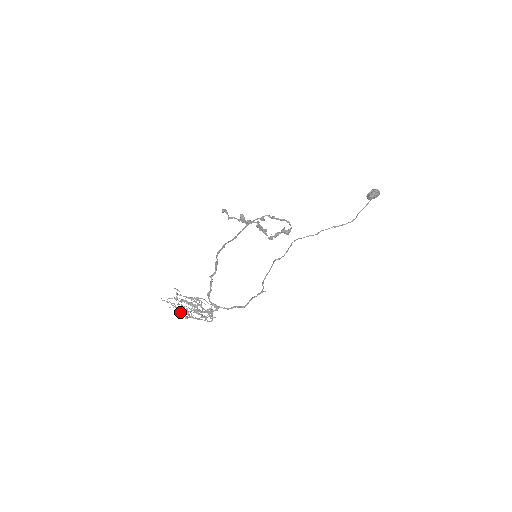
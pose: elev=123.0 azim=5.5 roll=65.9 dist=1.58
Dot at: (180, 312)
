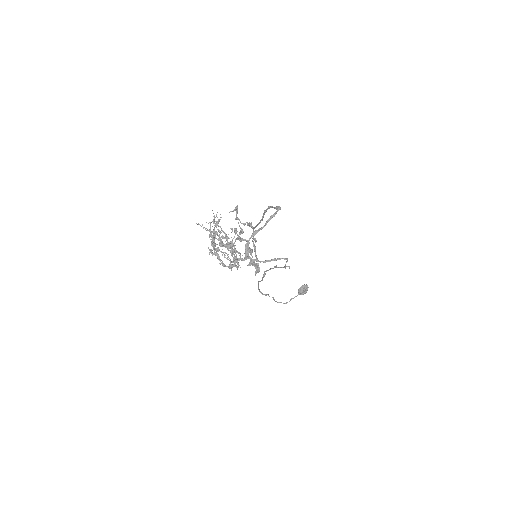
Dot at: (212, 239)
